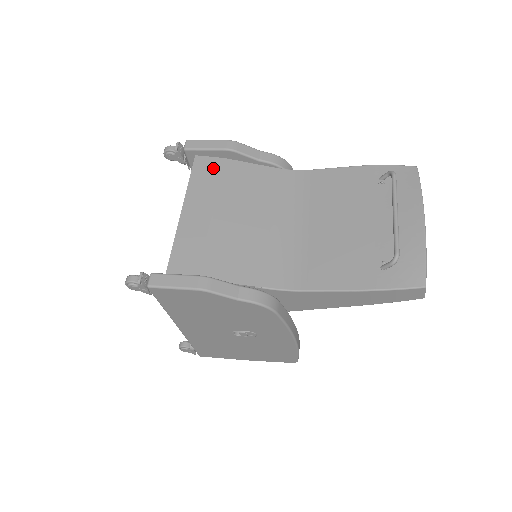
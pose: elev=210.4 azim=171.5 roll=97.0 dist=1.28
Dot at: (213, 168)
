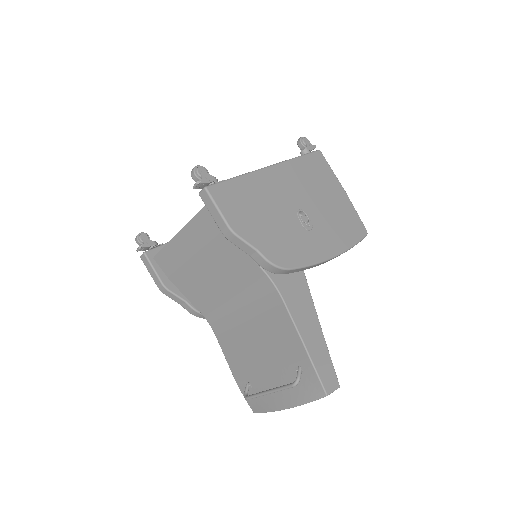
Dot at: (213, 227)
